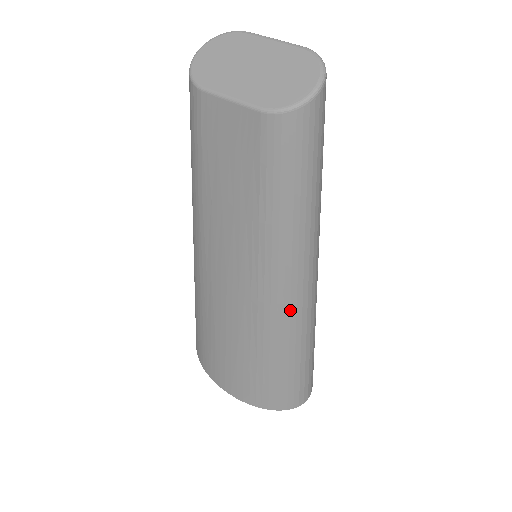
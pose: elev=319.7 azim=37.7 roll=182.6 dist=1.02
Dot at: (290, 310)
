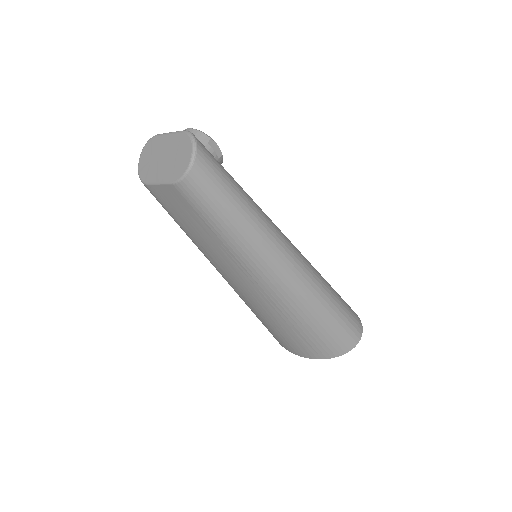
Dot at: (285, 284)
